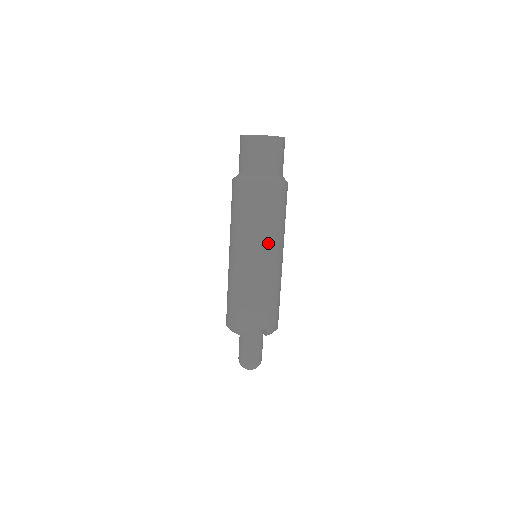
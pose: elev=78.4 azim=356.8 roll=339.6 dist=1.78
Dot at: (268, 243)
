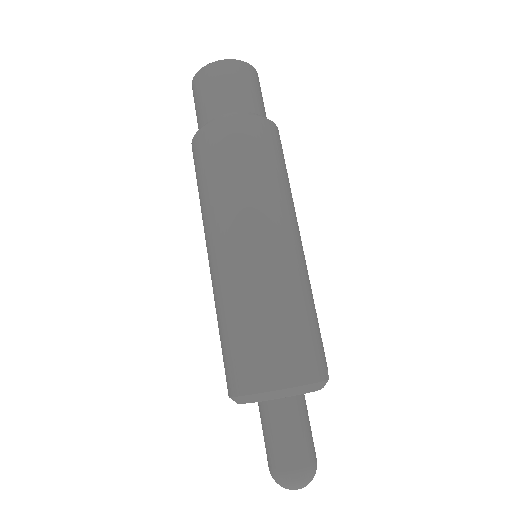
Dot at: occluded
